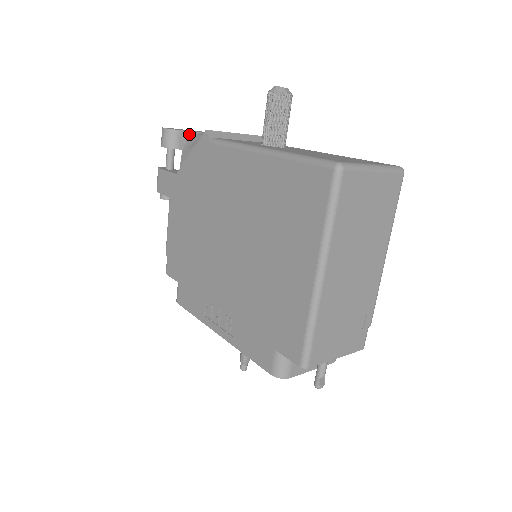
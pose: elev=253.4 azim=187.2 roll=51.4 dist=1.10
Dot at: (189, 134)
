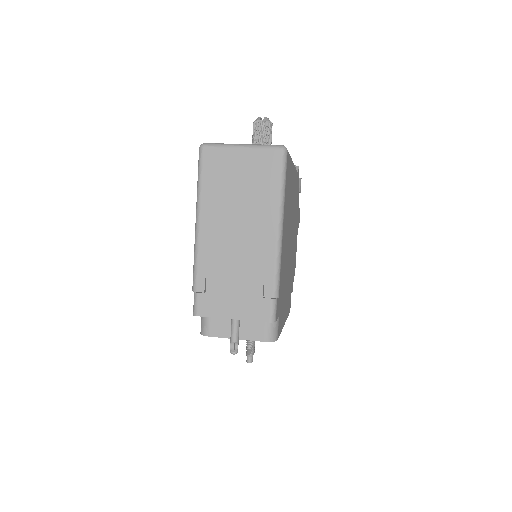
Dot at: occluded
